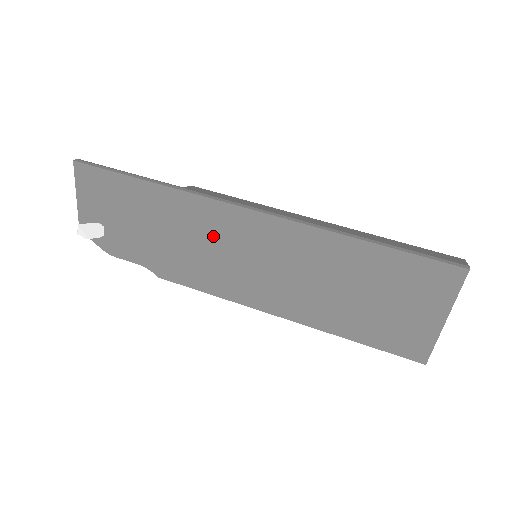
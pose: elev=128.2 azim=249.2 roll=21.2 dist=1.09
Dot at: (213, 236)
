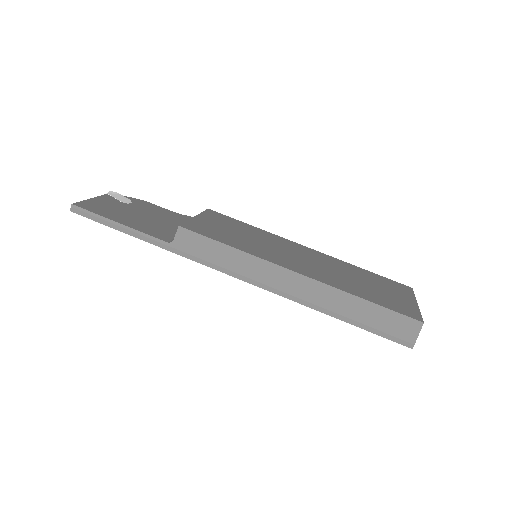
Dot at: occluded
